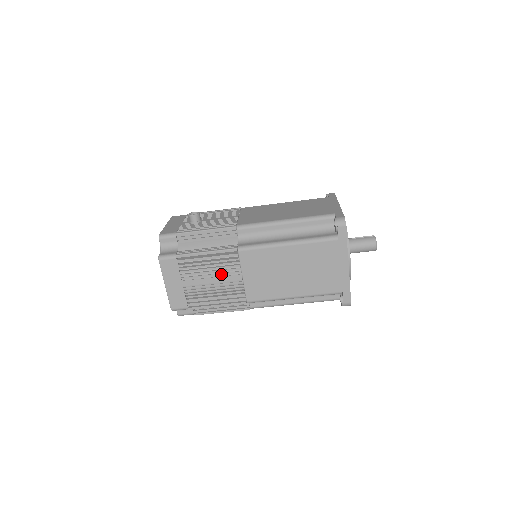
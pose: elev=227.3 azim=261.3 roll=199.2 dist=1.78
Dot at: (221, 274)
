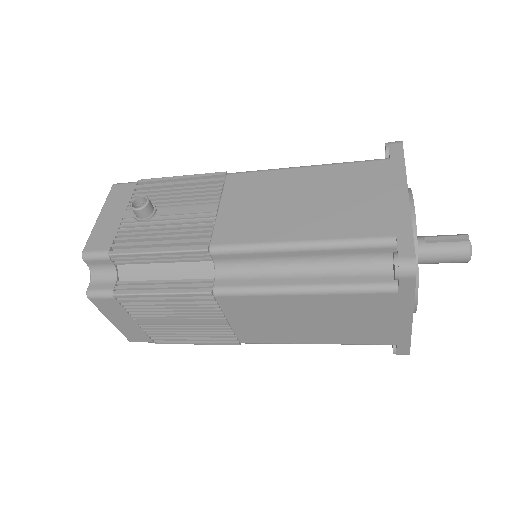
Dot at: (192, 317)
